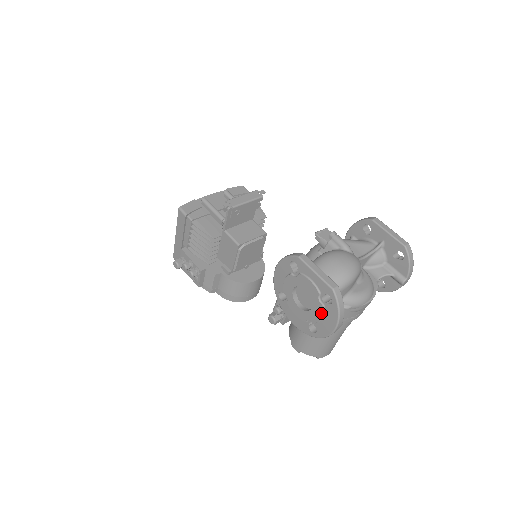
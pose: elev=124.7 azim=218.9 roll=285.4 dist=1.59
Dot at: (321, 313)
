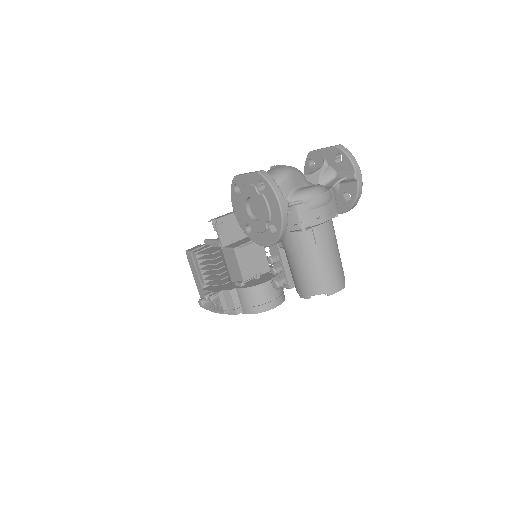
Dot at: (265, 203)
